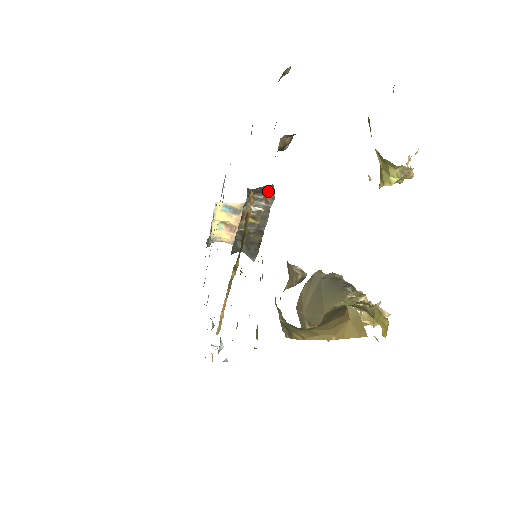
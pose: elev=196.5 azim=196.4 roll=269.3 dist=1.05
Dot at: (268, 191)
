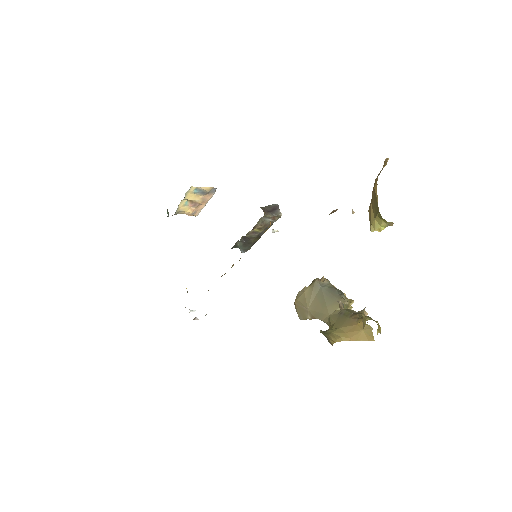
Dot at: (276, 211)
